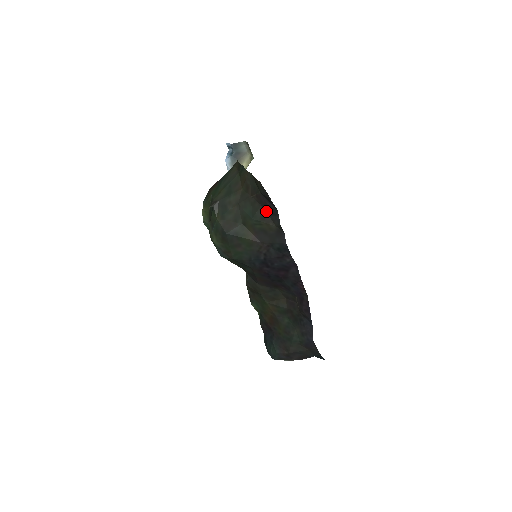
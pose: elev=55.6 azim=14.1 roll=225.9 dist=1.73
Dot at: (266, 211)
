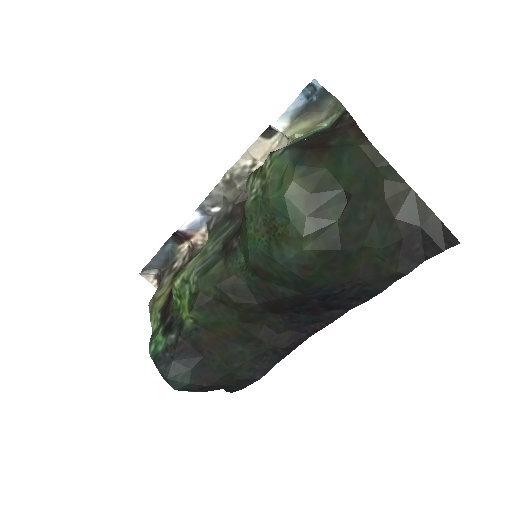
Dot at: (403, 249)
